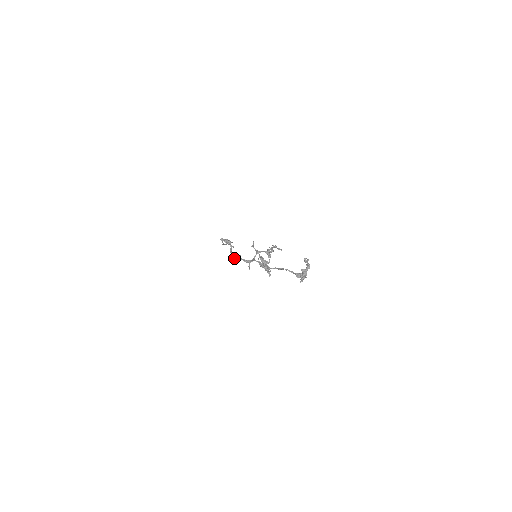
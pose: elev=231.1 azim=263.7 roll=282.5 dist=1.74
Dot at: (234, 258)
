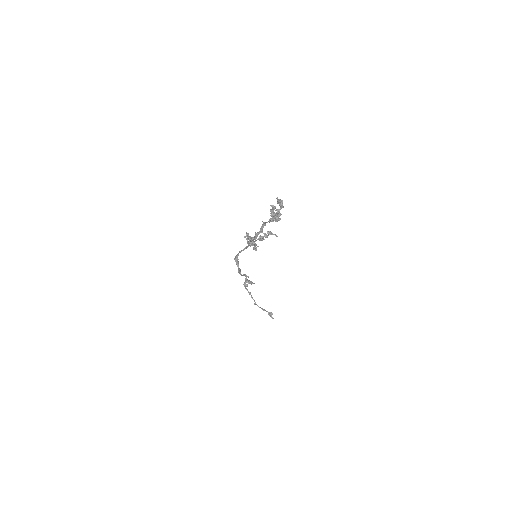
Dot at: (238, 270)
